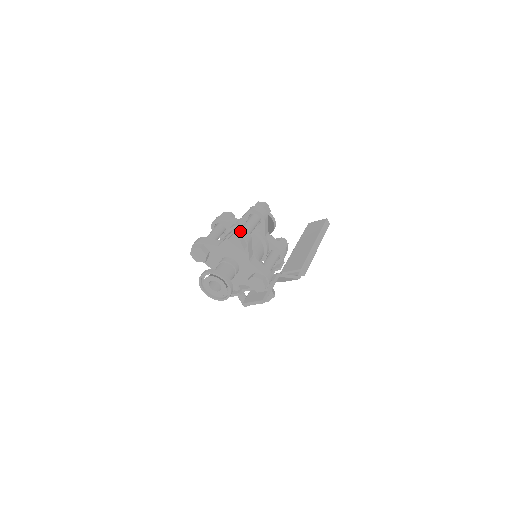
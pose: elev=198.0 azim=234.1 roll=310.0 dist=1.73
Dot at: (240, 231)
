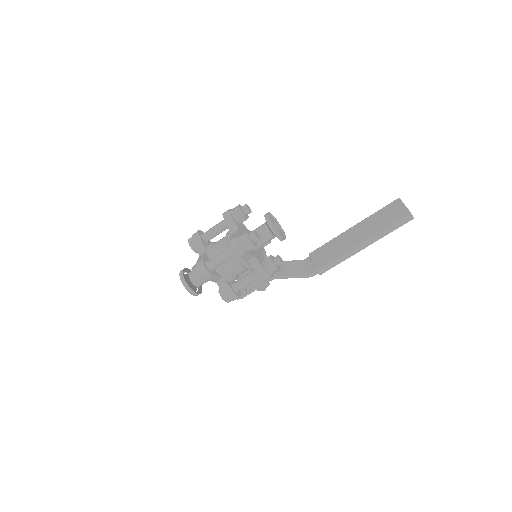
Dot at: (200, 269)
